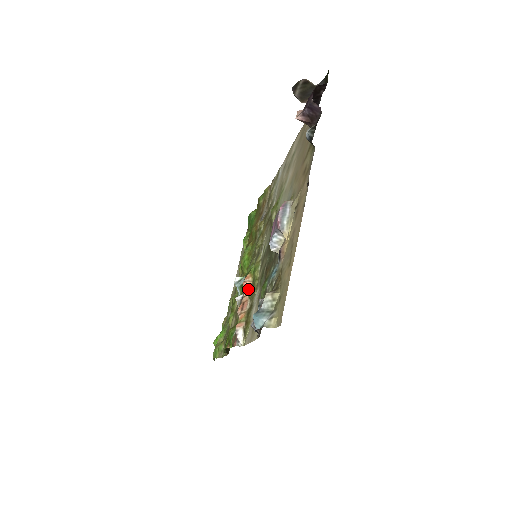
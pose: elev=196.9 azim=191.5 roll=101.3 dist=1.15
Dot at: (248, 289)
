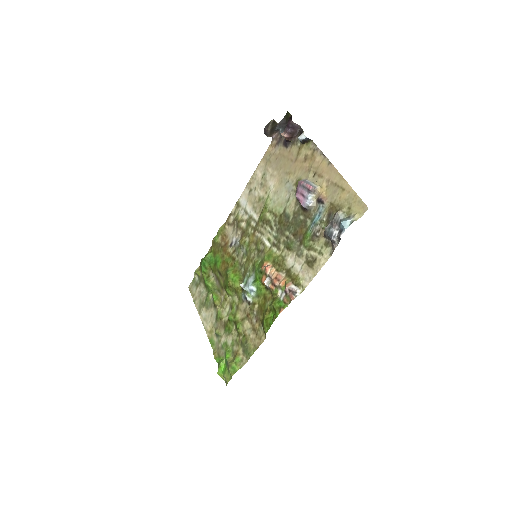
Dot at: (273, 268)
